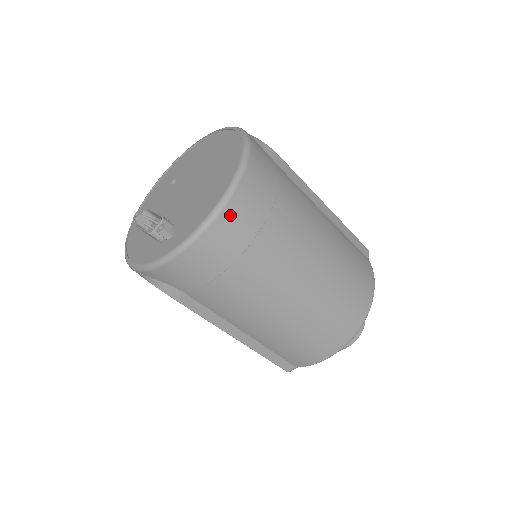
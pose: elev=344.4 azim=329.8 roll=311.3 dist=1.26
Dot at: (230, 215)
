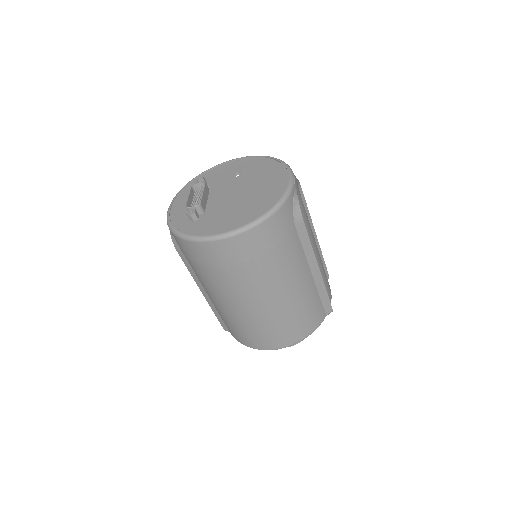
Dot at: (225, 245)
